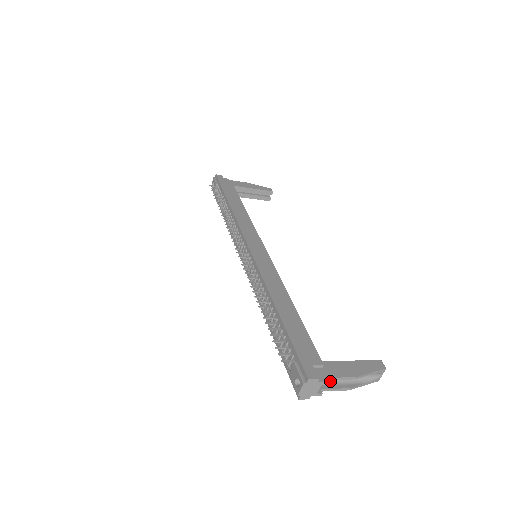
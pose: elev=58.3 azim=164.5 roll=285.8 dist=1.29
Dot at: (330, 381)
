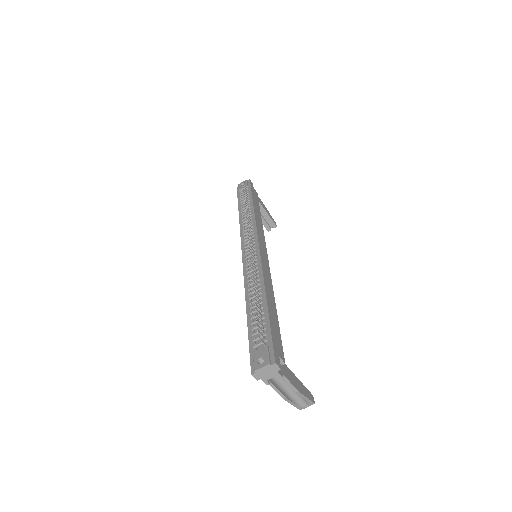
Dot at: (276, 380)
